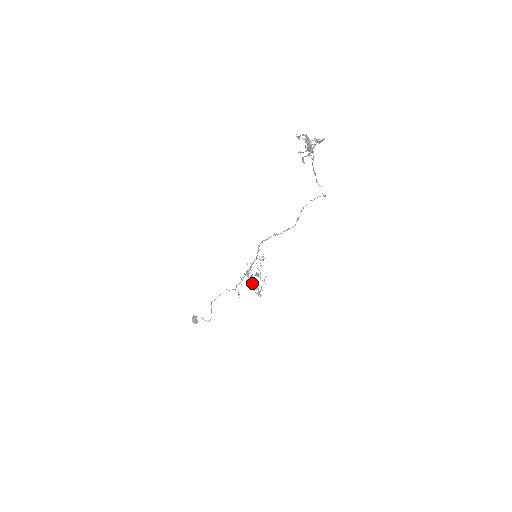
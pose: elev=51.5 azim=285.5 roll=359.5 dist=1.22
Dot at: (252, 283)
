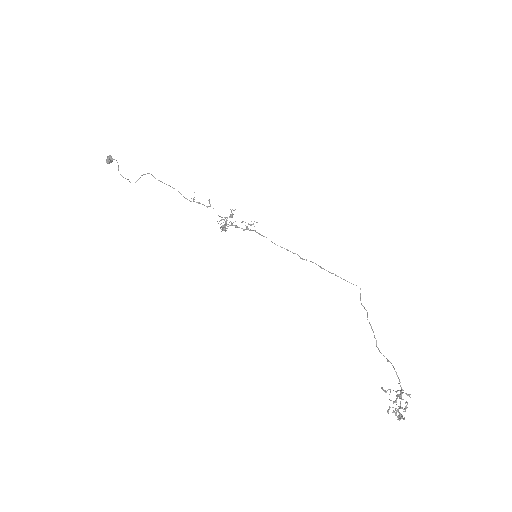
Dot at: (224, 229)
